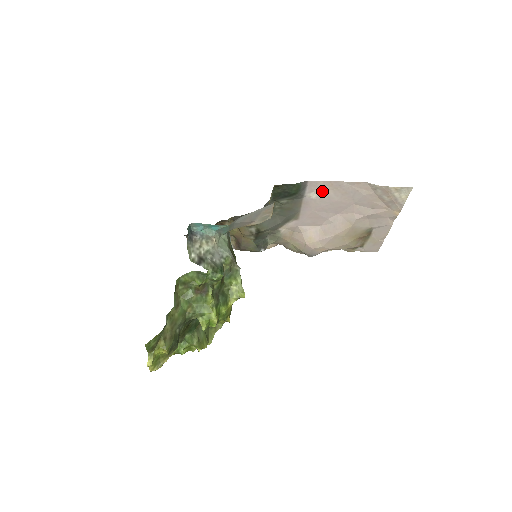
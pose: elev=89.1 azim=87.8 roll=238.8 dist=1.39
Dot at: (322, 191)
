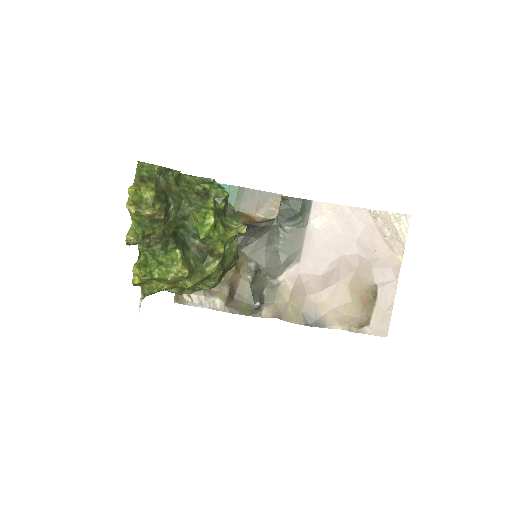
Dot at: (325, 218)
